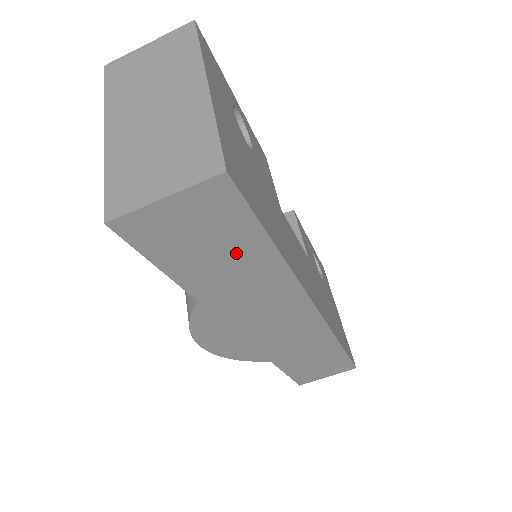
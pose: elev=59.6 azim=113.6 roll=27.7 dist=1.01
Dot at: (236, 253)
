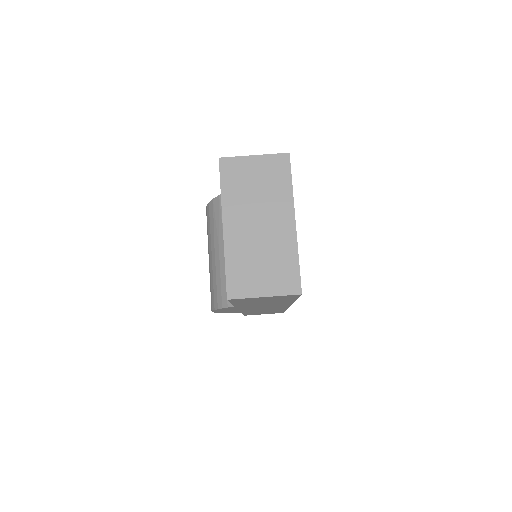
Dot at: (275, 301)
